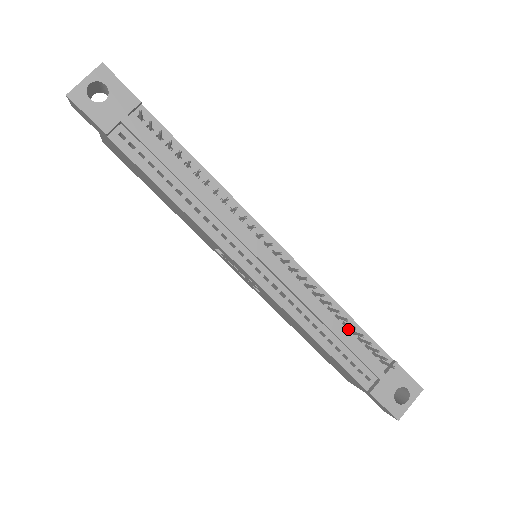
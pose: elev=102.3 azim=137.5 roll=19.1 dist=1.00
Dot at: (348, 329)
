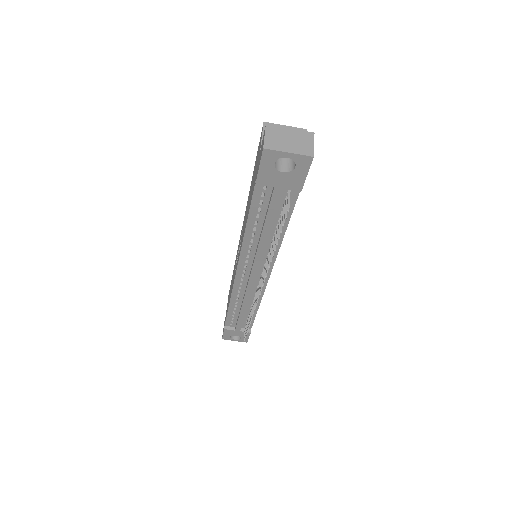
Dot at: (249, 313)
